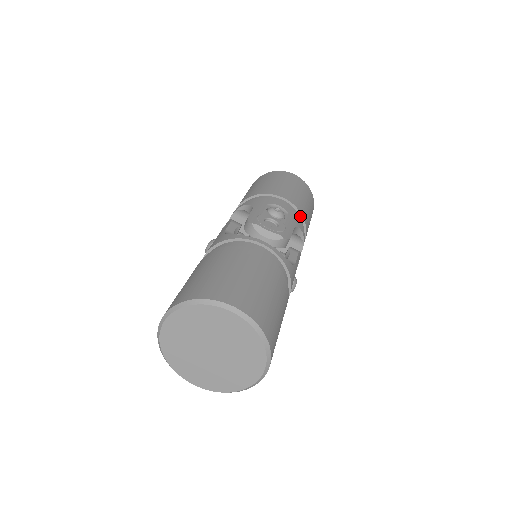
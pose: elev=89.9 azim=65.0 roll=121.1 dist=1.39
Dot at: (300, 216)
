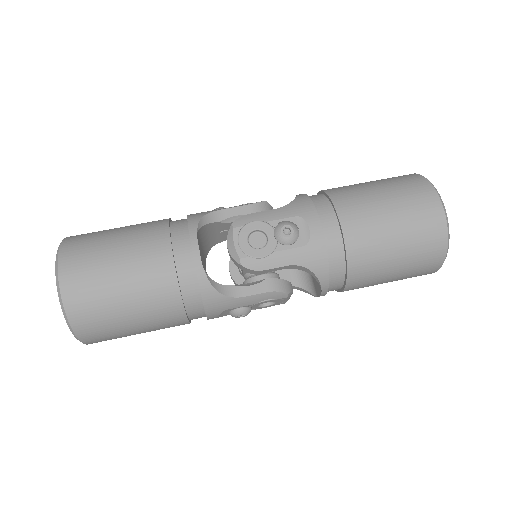
Dot at: (346, 259)
